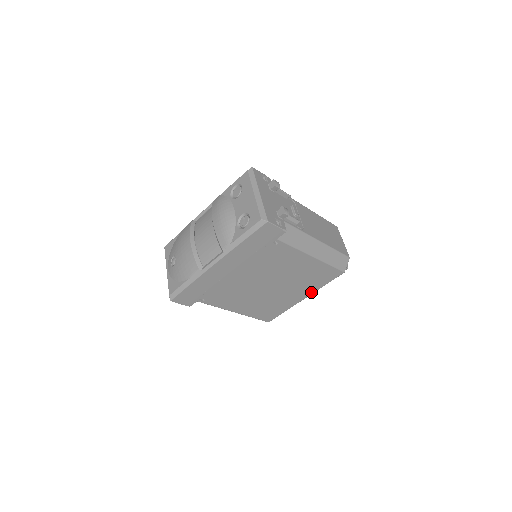
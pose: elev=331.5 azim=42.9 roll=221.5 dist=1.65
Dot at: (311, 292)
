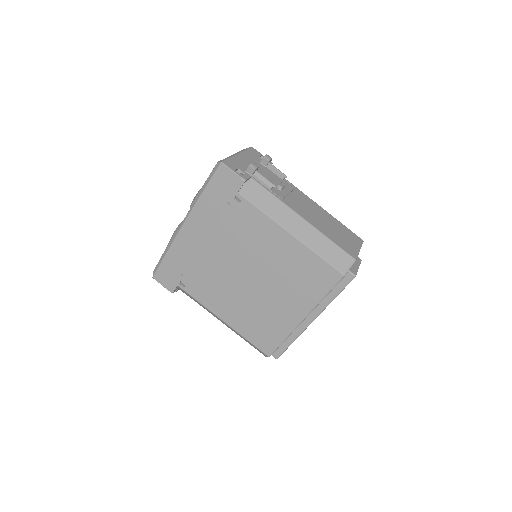
Dot at: (309, 307)
